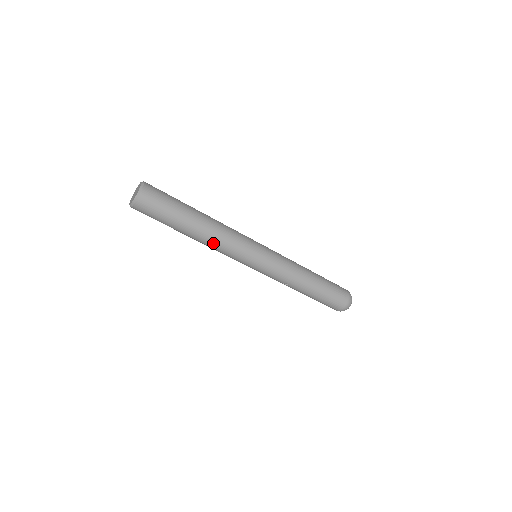
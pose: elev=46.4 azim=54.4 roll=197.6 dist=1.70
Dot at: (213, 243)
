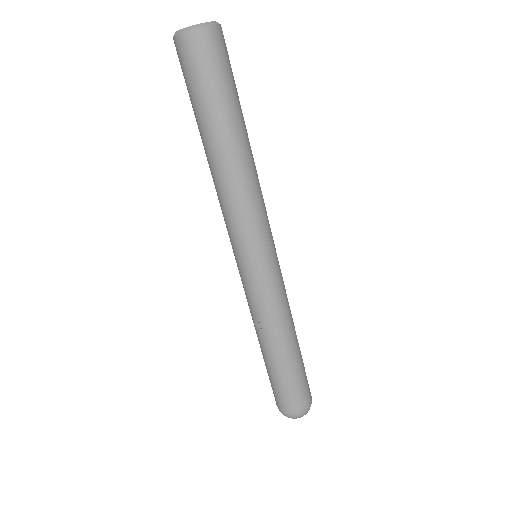
Dot at: (226, 186)
